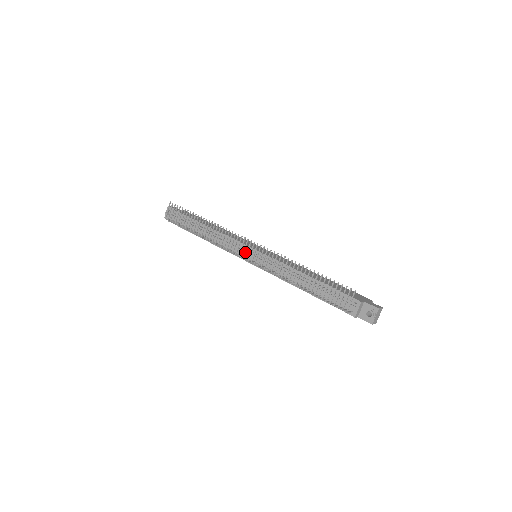
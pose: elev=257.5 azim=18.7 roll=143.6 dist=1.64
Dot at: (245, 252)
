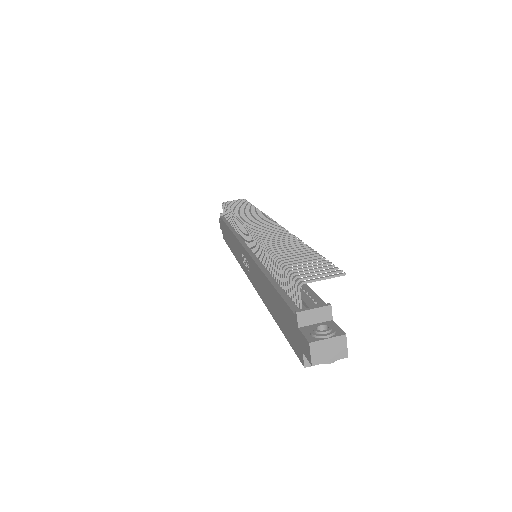
Dot at: occluded
